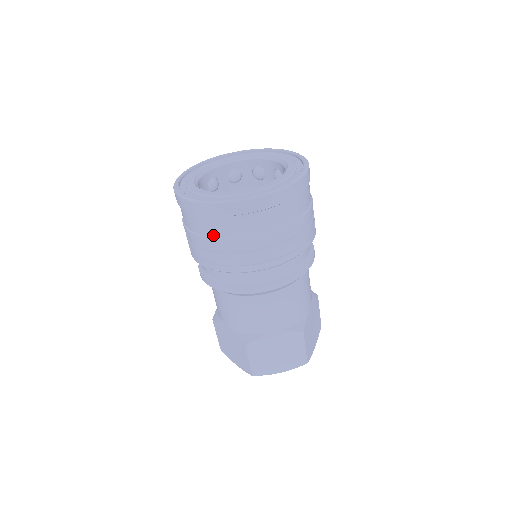
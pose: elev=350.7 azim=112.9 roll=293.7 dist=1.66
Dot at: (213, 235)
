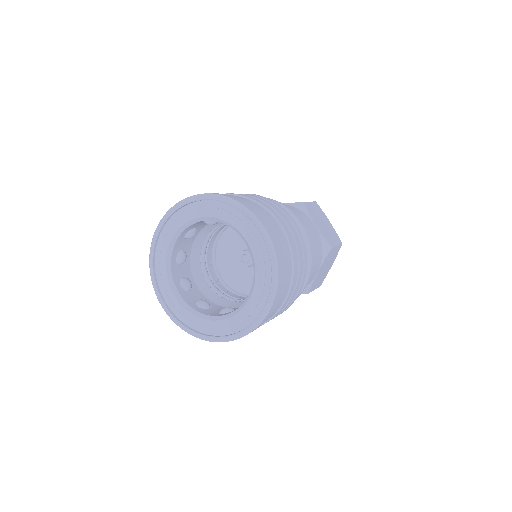
Dot at: occluded
